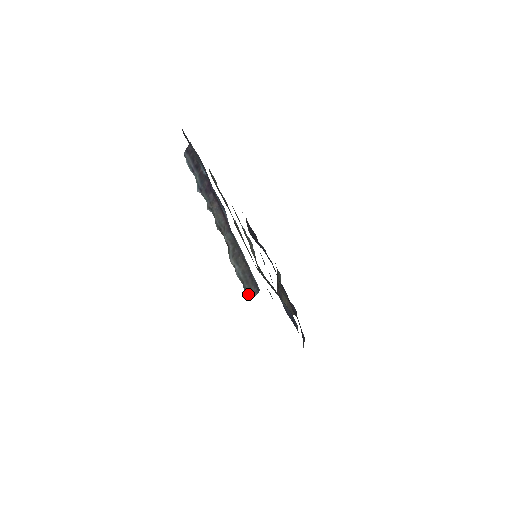
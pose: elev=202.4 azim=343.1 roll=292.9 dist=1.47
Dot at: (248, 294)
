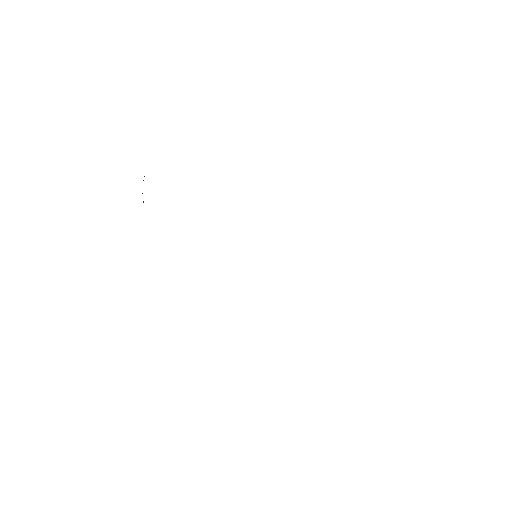
Dot at: occluded
